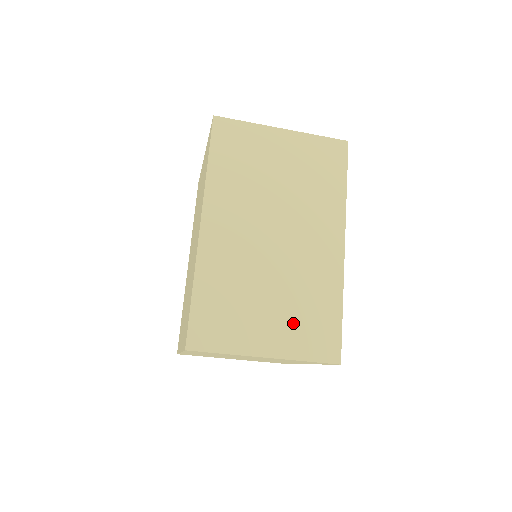
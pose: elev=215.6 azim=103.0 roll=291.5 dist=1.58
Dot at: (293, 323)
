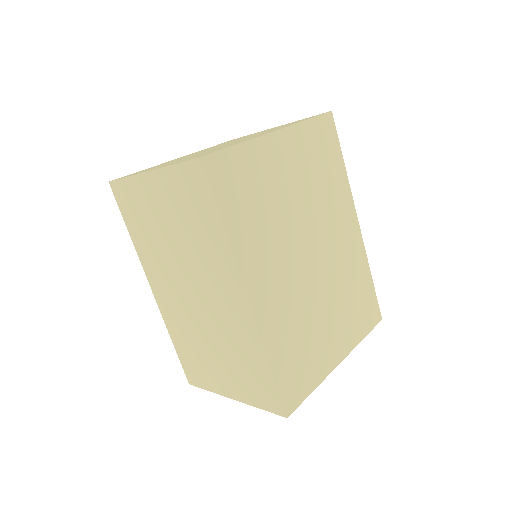
Dot at: (238, 375)
